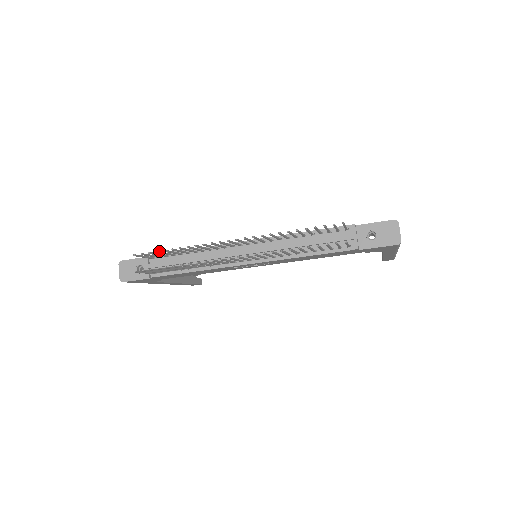
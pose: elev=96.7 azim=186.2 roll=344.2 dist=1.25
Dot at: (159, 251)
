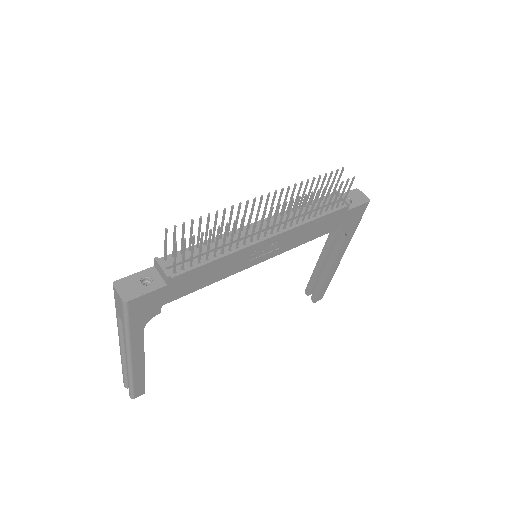
Dot at: (192, 223)
